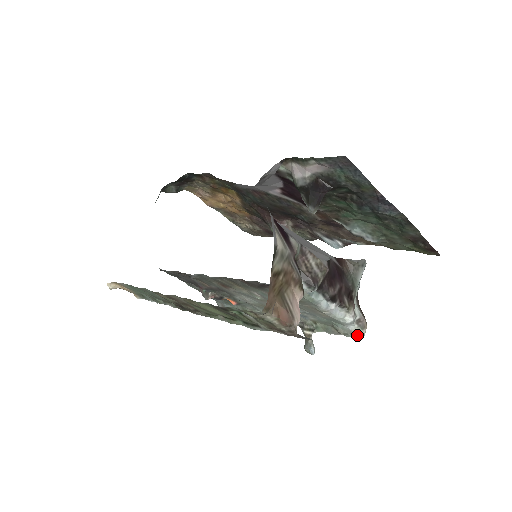
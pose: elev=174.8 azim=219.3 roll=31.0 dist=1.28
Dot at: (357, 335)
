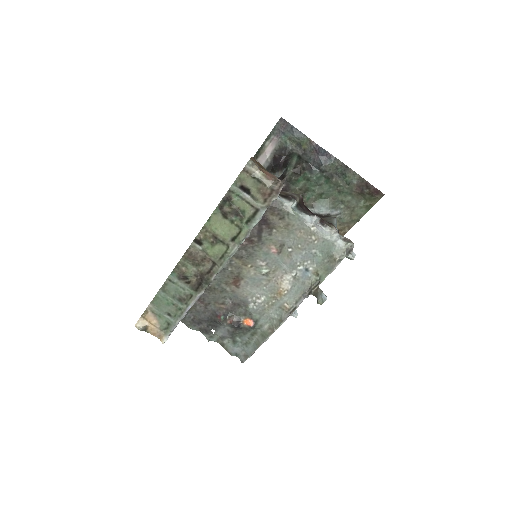
Dot at: (348, 248)
